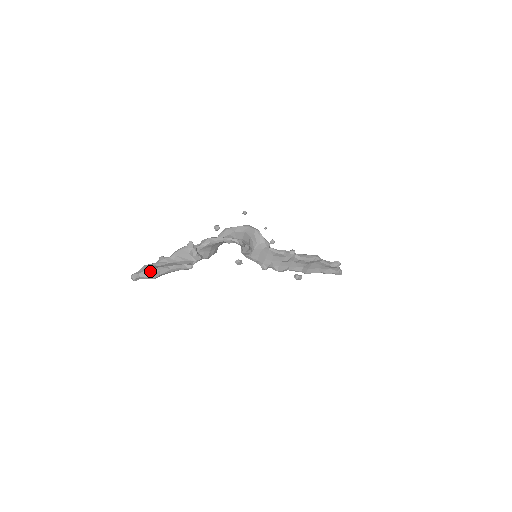
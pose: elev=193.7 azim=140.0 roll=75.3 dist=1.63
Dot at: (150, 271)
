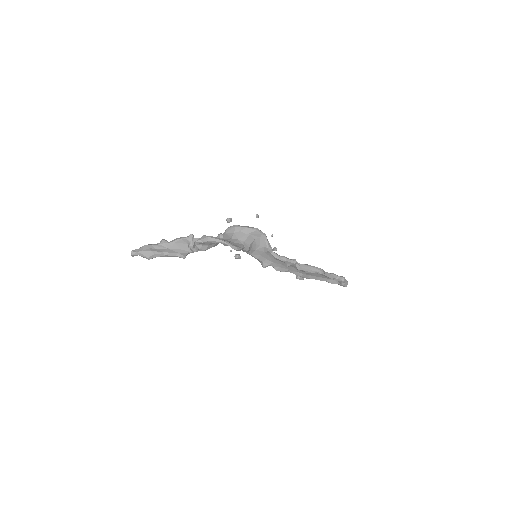
Dot at: (146, 253)
